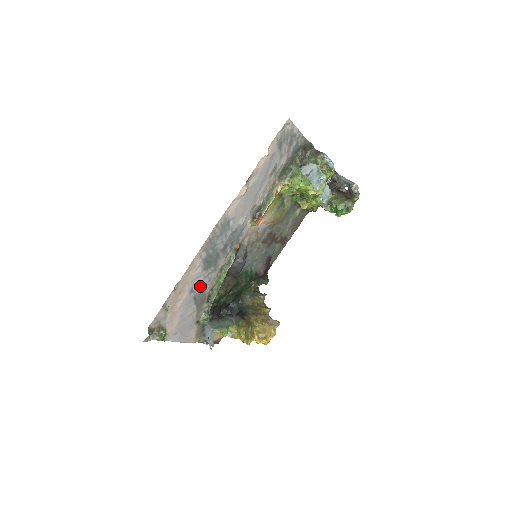
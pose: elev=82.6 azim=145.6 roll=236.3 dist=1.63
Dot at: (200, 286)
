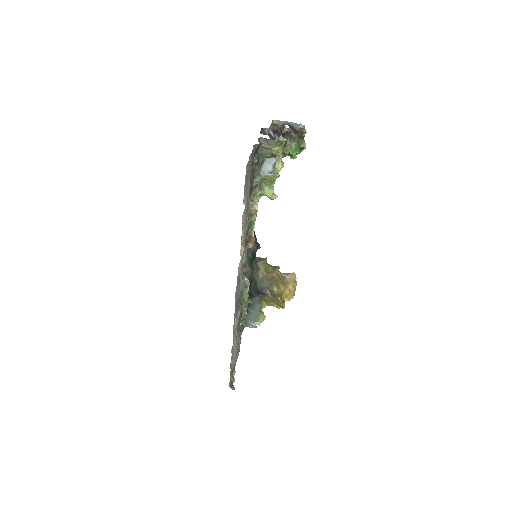
Dot at: occluded
